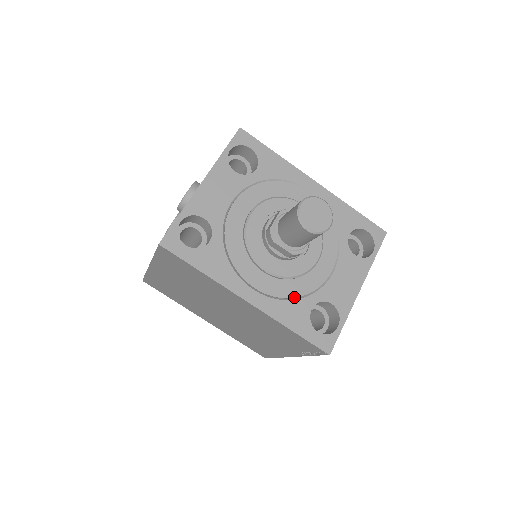
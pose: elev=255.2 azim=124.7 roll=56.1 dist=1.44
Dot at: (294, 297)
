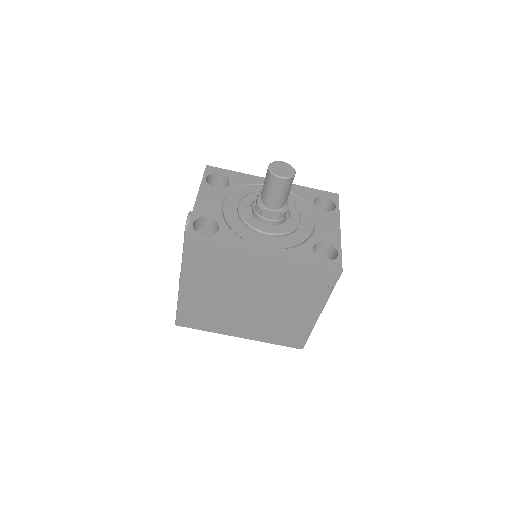
Dot at: (296, 245)
